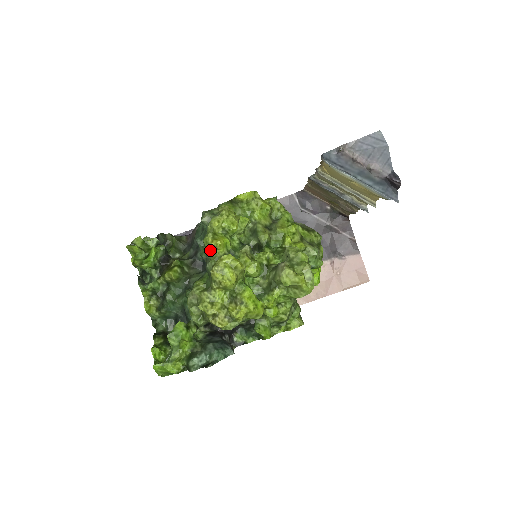
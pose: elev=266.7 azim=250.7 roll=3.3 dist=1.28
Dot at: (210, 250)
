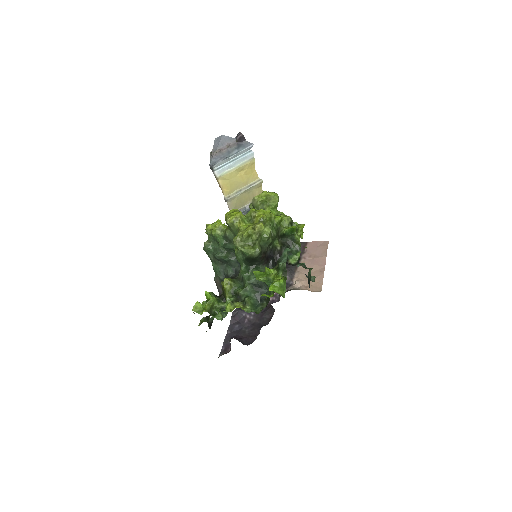
Dot at: (220, 233)
